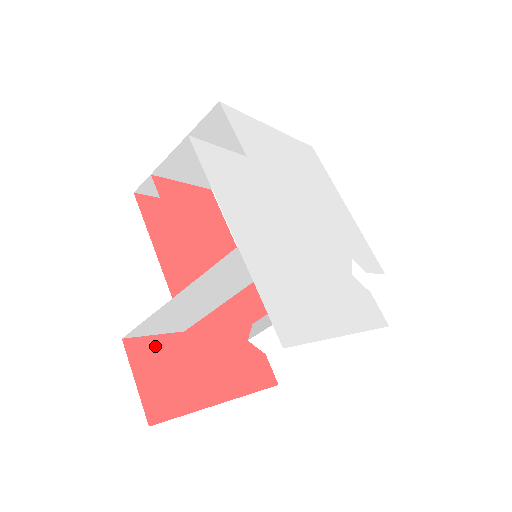
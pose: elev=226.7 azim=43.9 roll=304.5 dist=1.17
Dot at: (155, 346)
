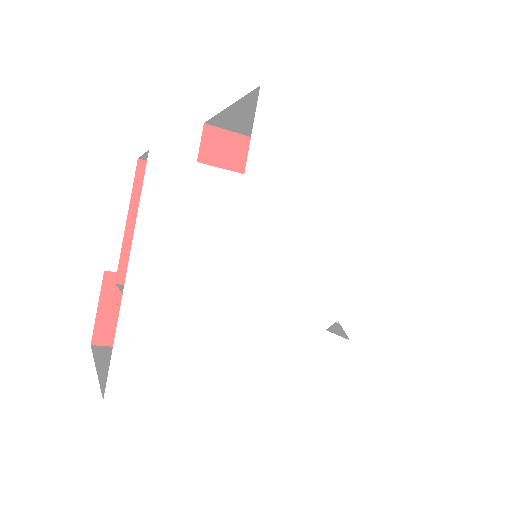
Dot at: occluded
